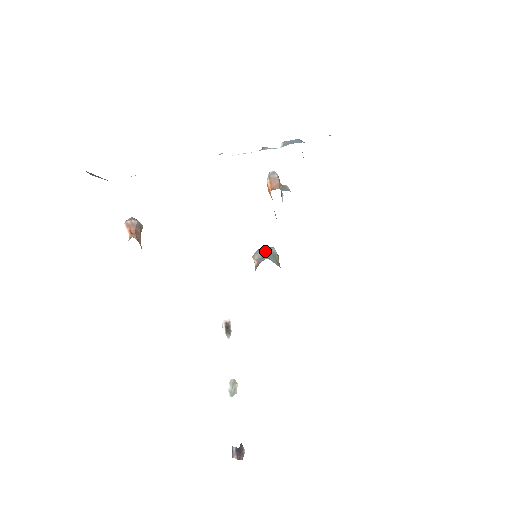
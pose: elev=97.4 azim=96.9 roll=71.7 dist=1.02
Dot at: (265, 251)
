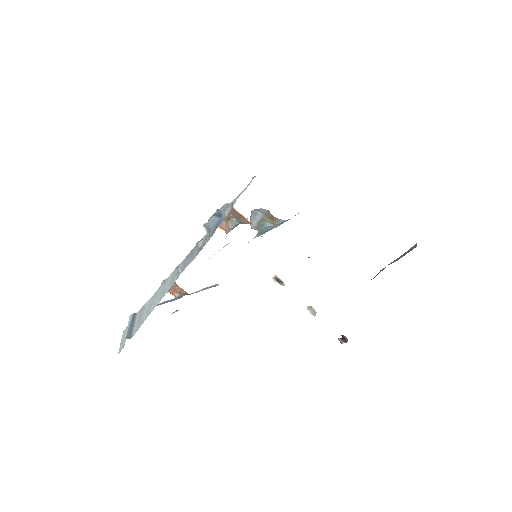
Dot at: (255, 220)
